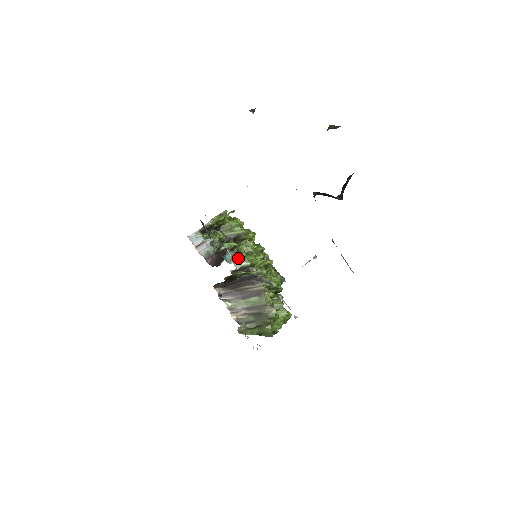
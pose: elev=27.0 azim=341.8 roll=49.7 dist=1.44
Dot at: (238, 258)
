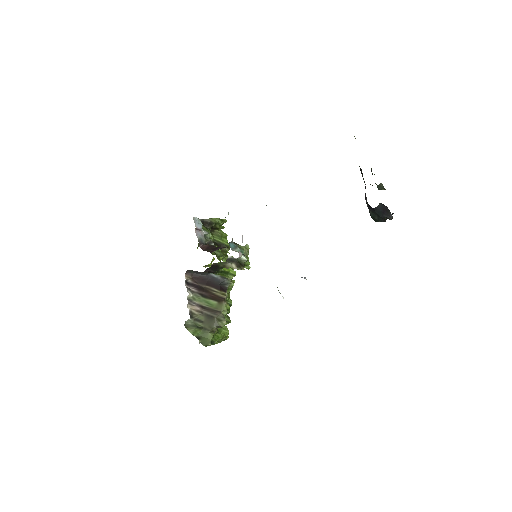
Dot at: occluded
